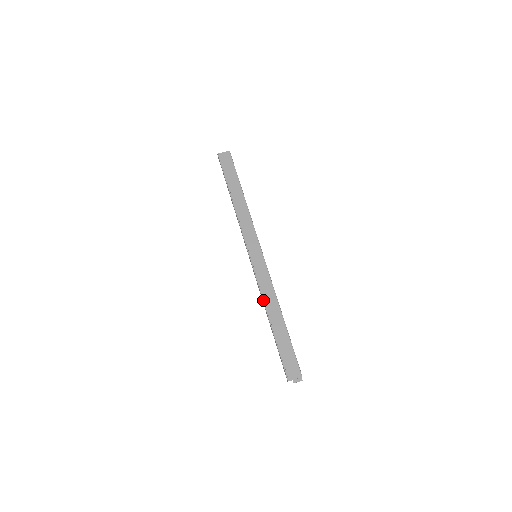
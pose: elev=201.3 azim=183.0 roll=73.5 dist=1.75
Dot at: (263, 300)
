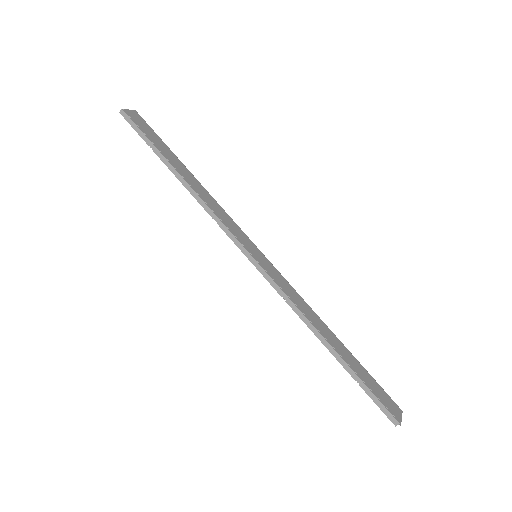
Dot at: (305, 316)
